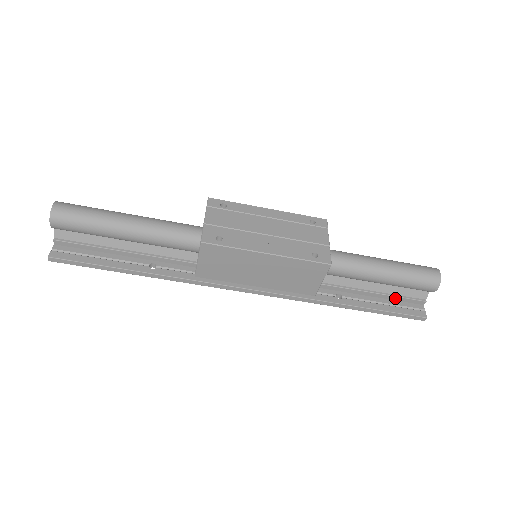
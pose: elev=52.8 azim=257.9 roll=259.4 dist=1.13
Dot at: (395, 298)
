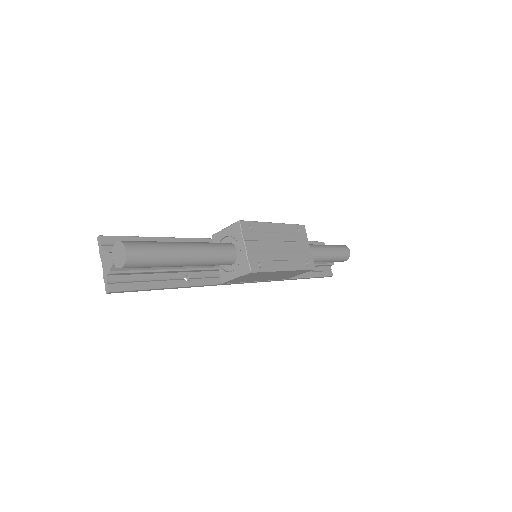
Dot at: (320, 266)
